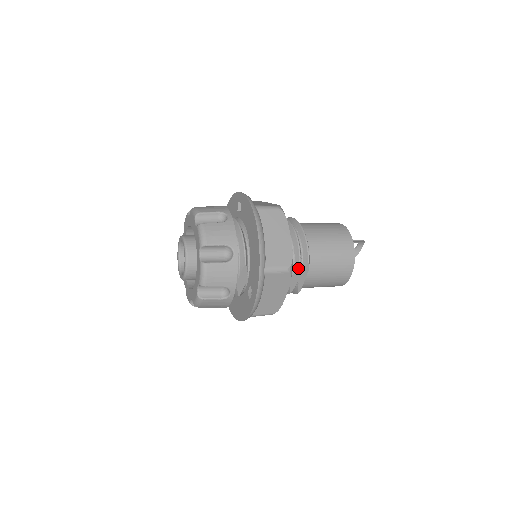
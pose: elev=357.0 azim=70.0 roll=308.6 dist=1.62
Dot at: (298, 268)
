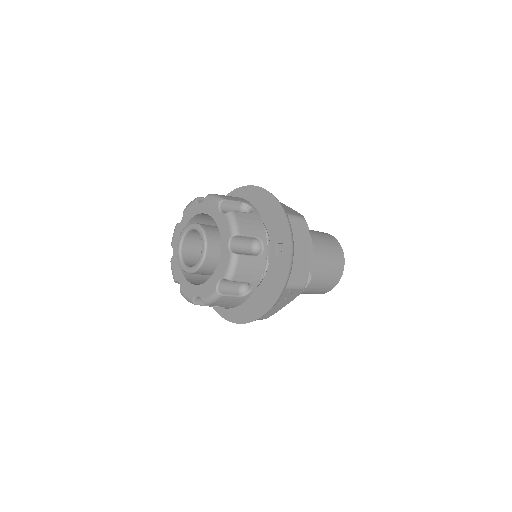
Dot at: occluded
